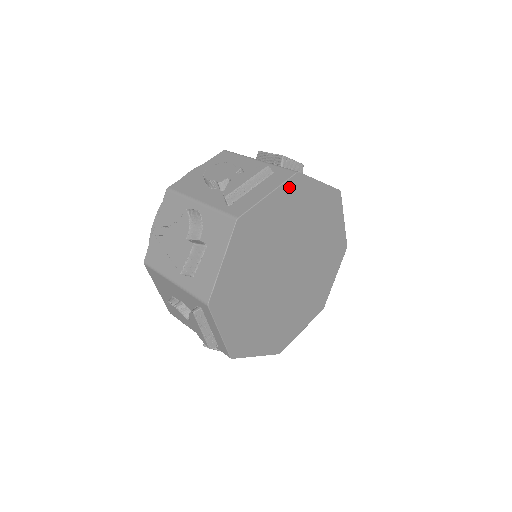
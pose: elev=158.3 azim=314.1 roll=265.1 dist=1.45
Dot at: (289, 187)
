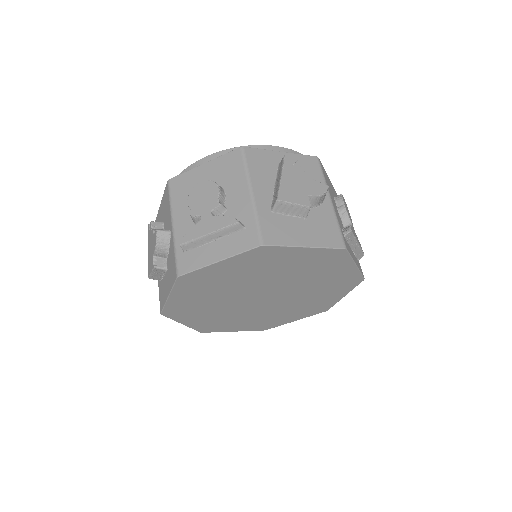
Dot at: (250, 255)
